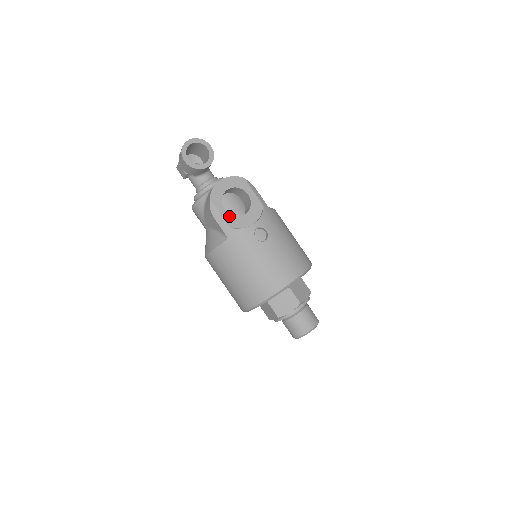
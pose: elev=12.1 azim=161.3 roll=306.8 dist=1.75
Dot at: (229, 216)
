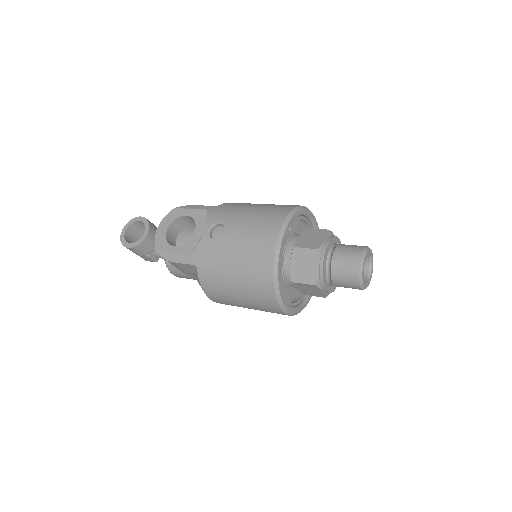
Dot at: (182, 248)
